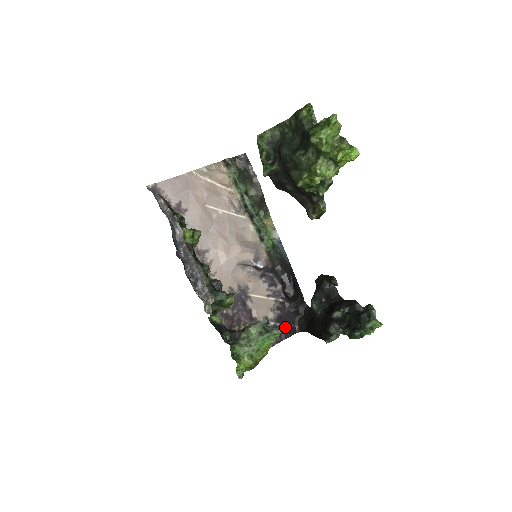
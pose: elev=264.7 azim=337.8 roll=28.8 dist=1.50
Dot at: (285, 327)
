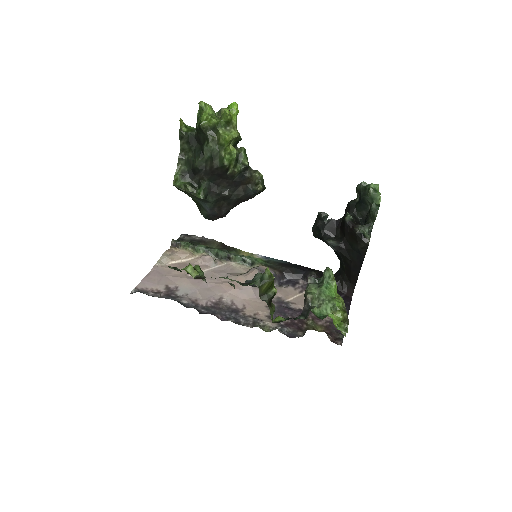
Dot at: occluded
